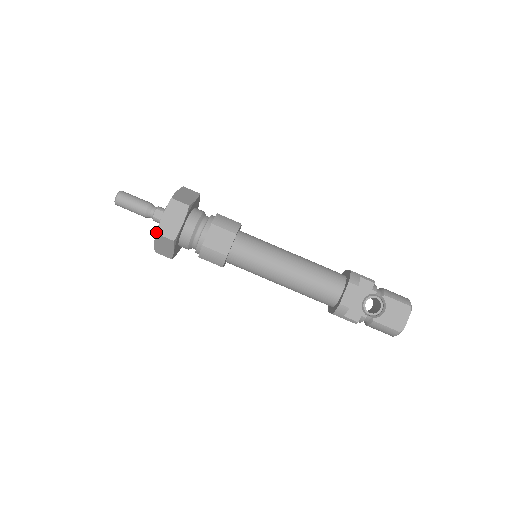
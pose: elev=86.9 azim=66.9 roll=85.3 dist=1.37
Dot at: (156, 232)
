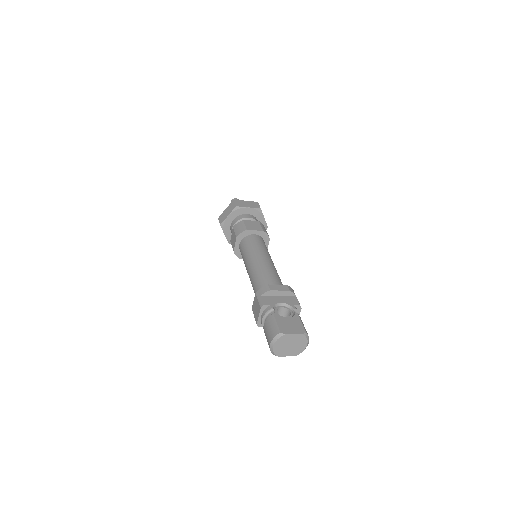
Dot at: (234, 200)
